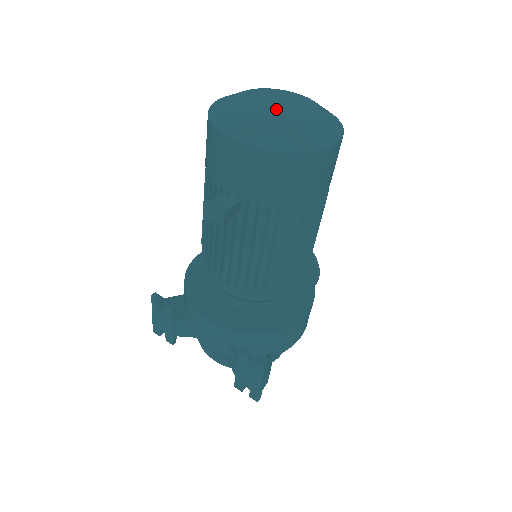
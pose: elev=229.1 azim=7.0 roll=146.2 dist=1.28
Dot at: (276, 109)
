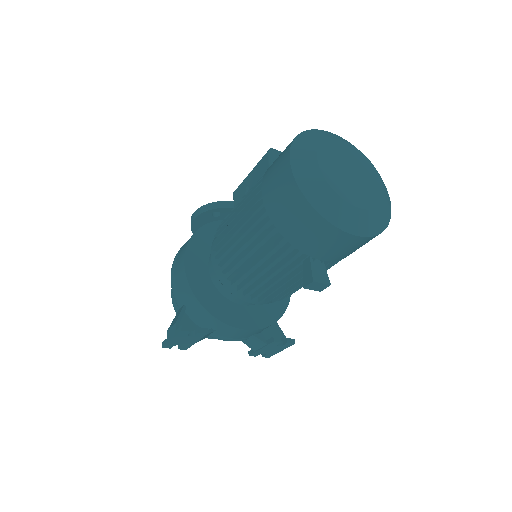
Dot at: (355, 181)
